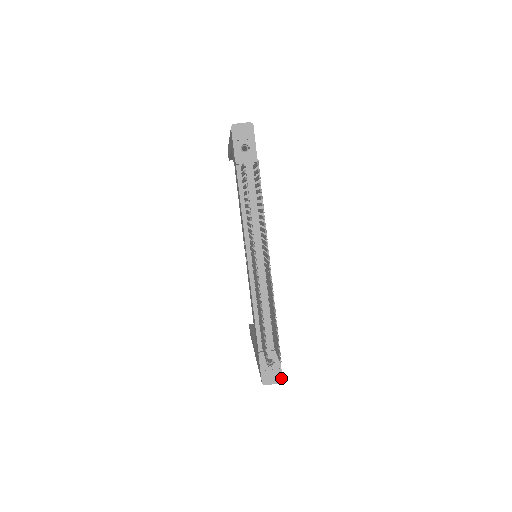
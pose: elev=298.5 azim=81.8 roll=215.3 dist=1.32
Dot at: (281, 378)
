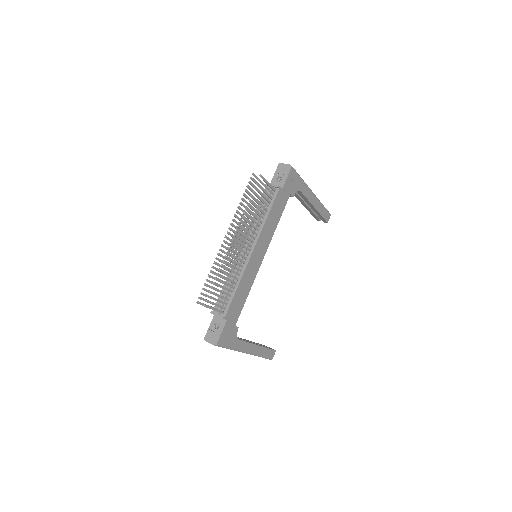
Dot at: (217, 342)
